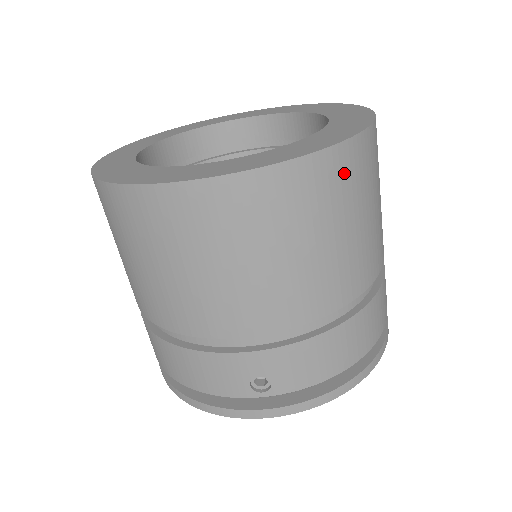
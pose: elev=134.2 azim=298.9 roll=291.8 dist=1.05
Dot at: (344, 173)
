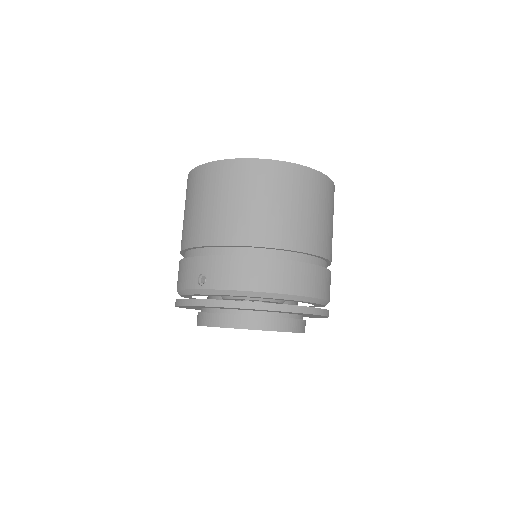
Dot at: (273, 175)
